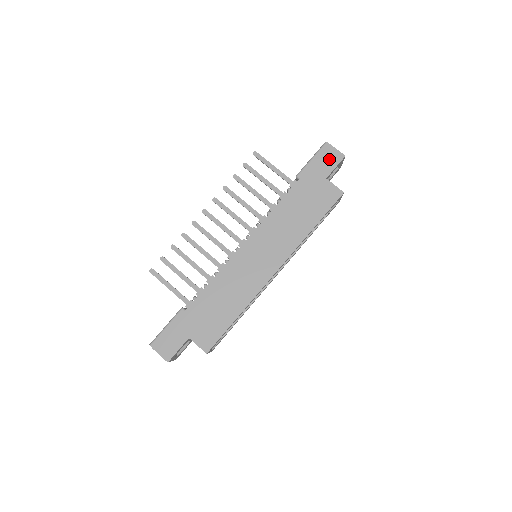
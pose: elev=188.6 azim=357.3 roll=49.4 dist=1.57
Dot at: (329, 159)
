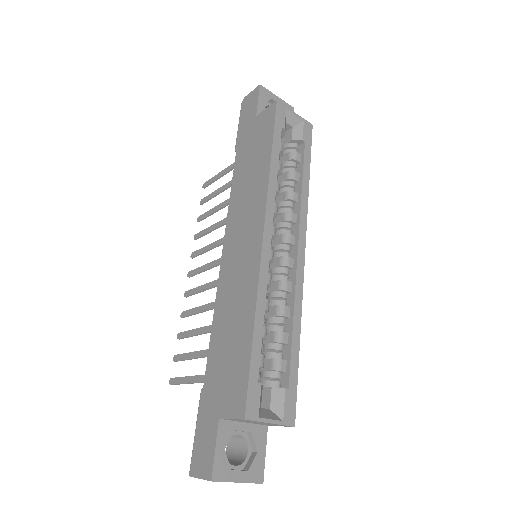
Dot at: (249, 105)
